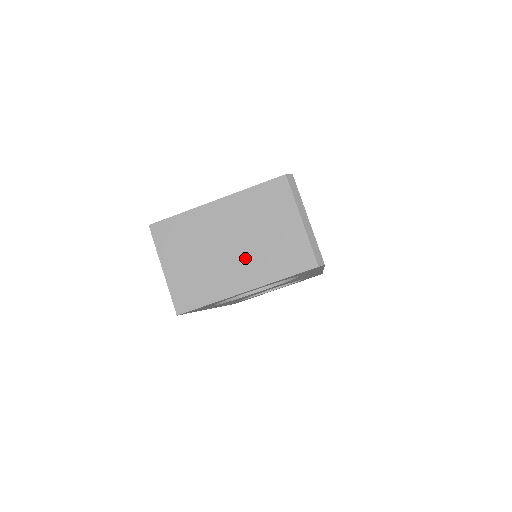
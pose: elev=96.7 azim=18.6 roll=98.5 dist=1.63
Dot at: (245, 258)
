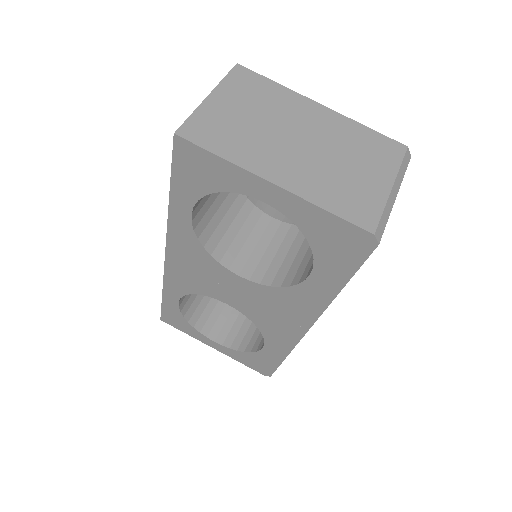
Dot at: (302, 160)
